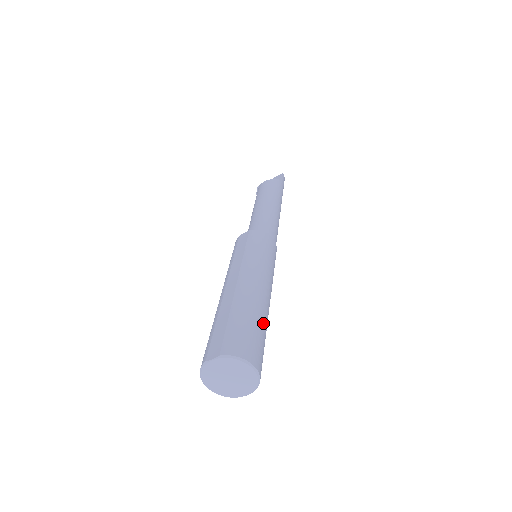
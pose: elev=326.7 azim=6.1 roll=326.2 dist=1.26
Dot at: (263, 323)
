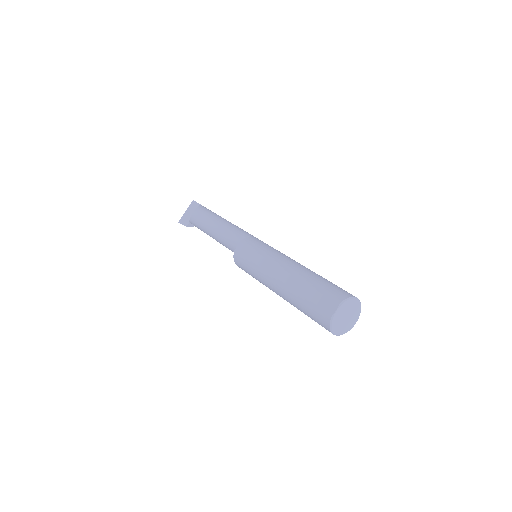
Dot at: occluded
